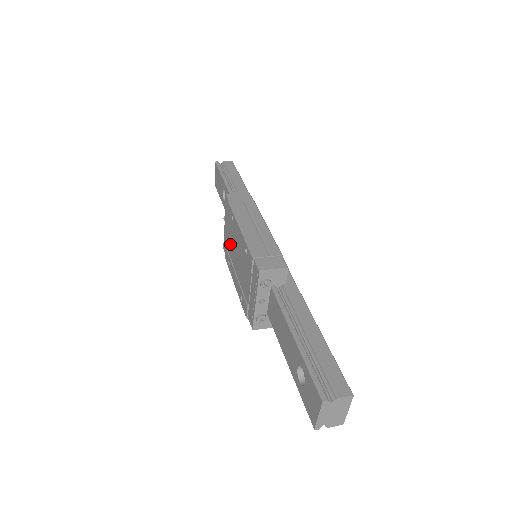
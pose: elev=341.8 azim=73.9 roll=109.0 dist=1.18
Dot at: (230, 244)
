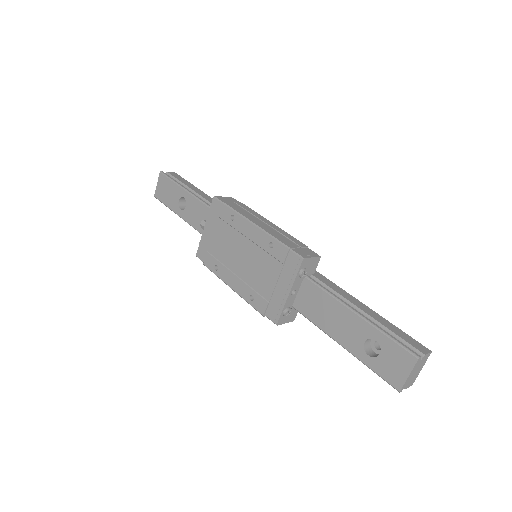
Dot at: (221, 247)
